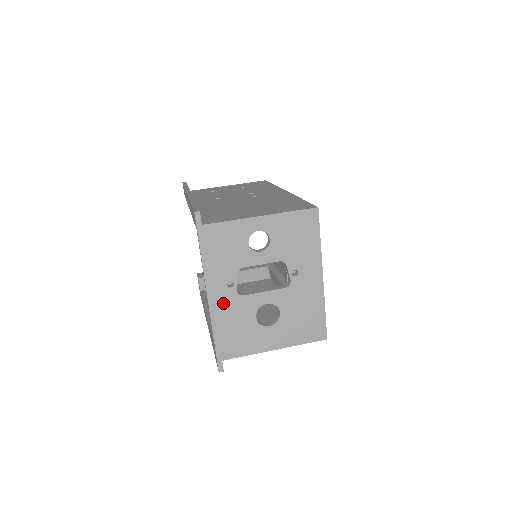
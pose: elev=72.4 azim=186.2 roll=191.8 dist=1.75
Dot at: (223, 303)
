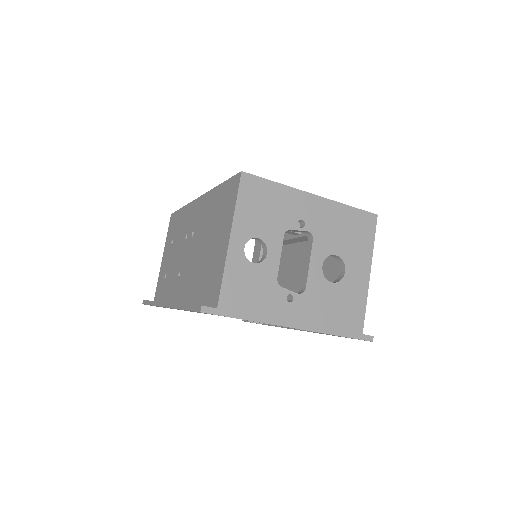
Dot at: (306, 313)
